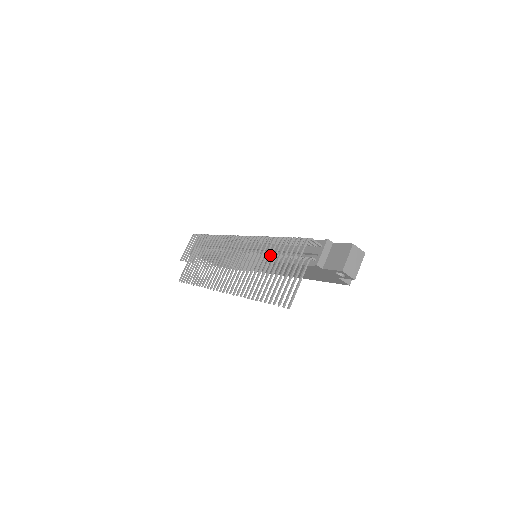
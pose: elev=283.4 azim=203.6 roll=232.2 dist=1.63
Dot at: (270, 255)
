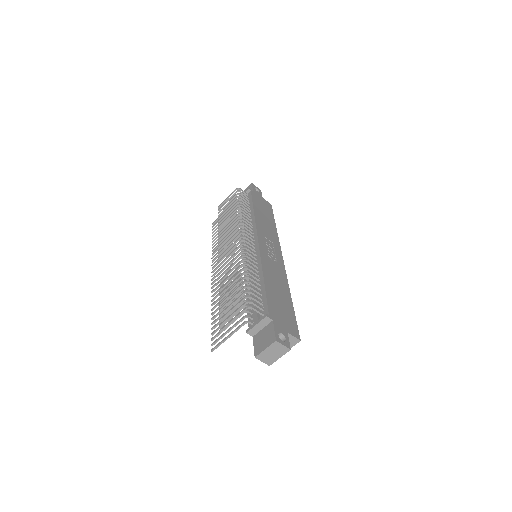
Dot at: (231, 289)
